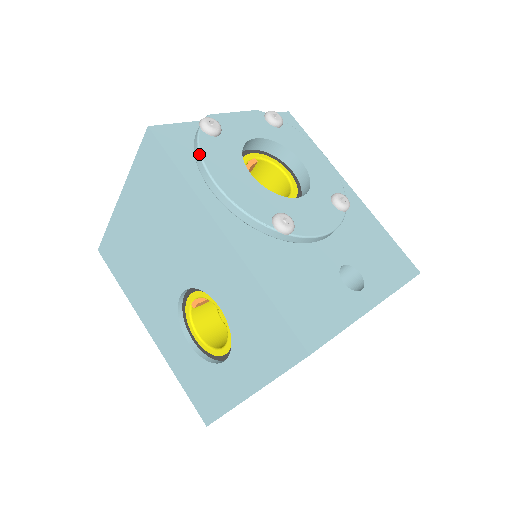
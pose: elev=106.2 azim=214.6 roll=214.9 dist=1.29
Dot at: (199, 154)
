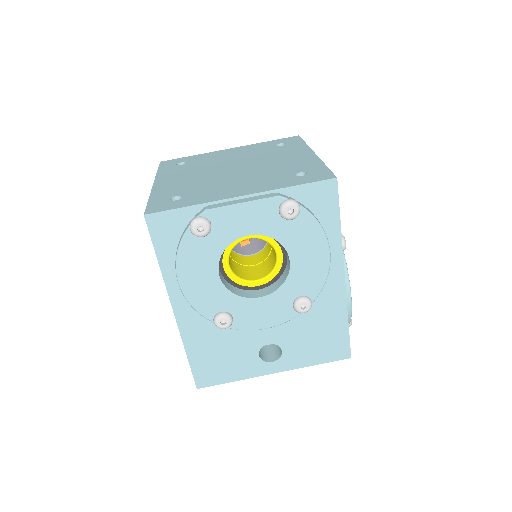
Dot at: (176, 255)
